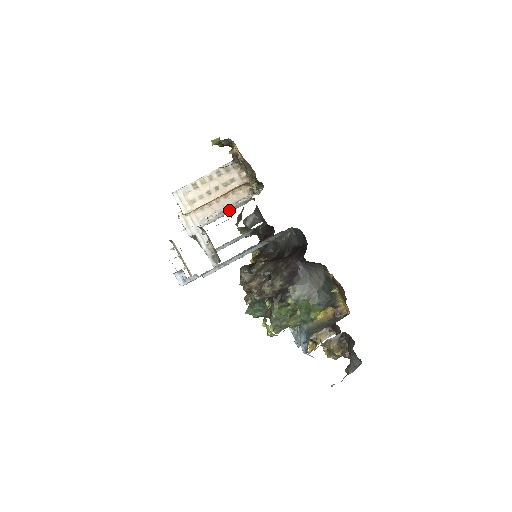
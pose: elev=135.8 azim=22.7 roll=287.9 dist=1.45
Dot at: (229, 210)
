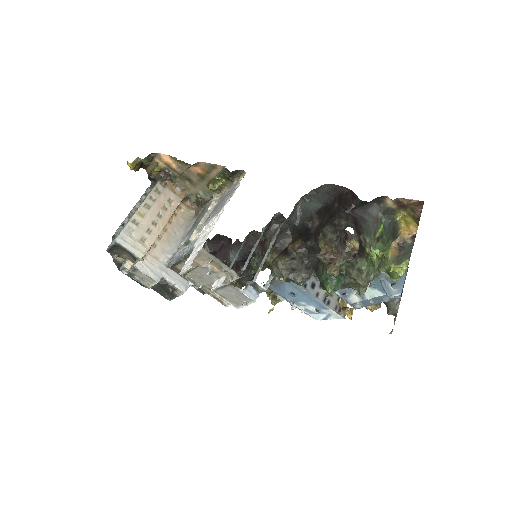
Dot at: (185, 233)
